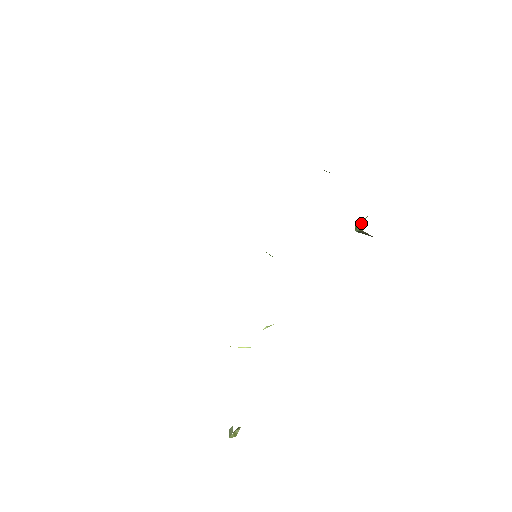
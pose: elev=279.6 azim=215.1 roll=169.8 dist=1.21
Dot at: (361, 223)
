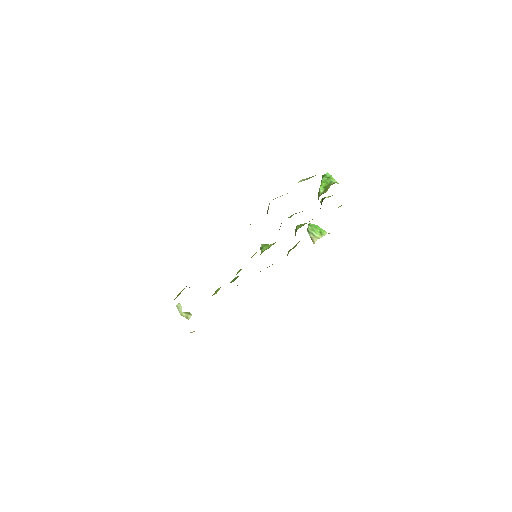
Dot at: (315, 234)
